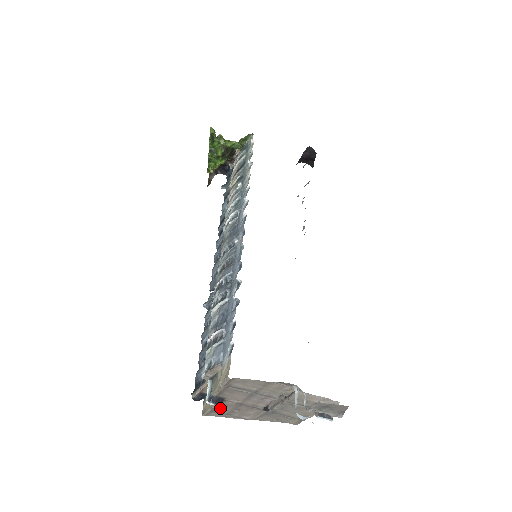
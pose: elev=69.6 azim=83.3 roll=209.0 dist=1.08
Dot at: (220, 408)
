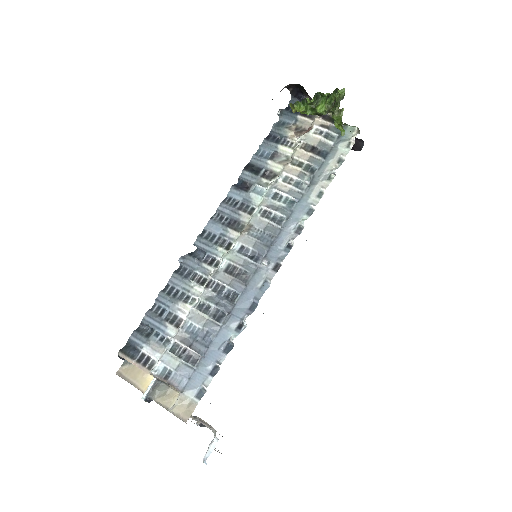
Dot at: (140, 388)
